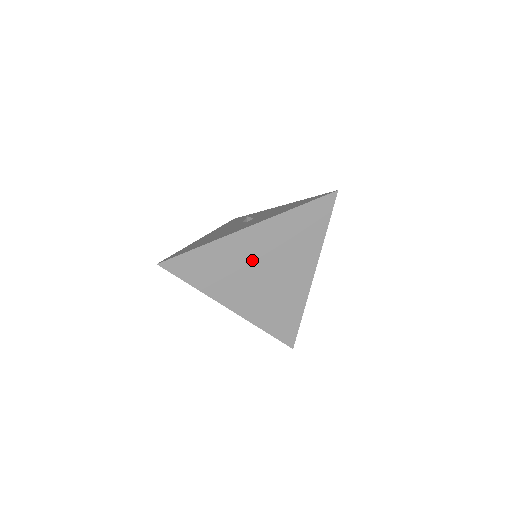
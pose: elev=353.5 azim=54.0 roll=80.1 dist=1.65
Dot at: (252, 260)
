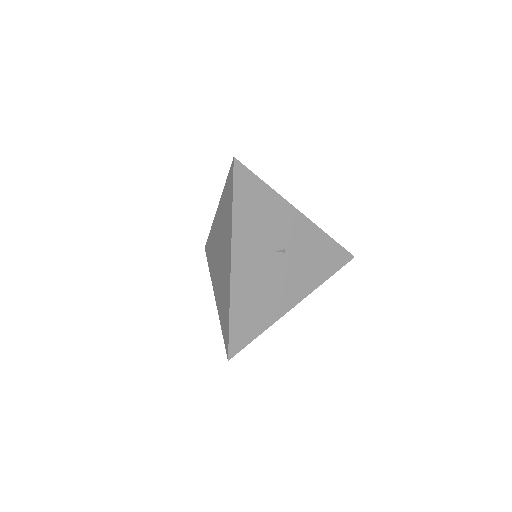
Dot at: occluded
